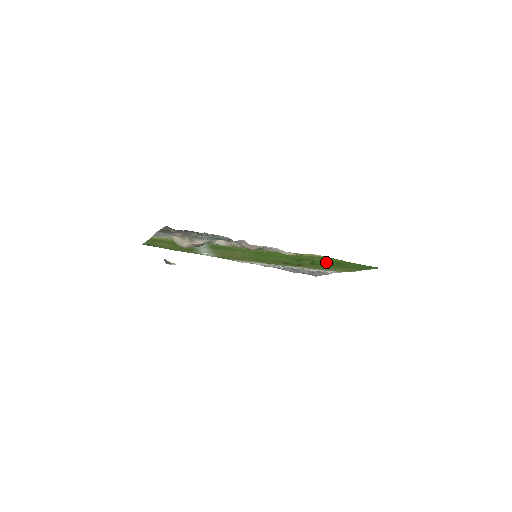
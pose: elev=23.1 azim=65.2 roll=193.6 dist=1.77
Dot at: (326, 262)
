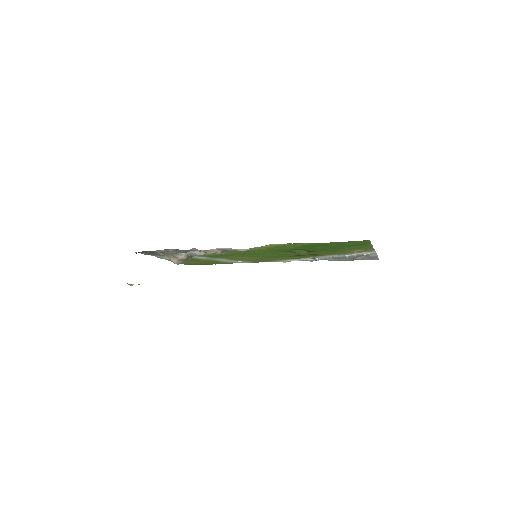
Dot at: (309, 247)
